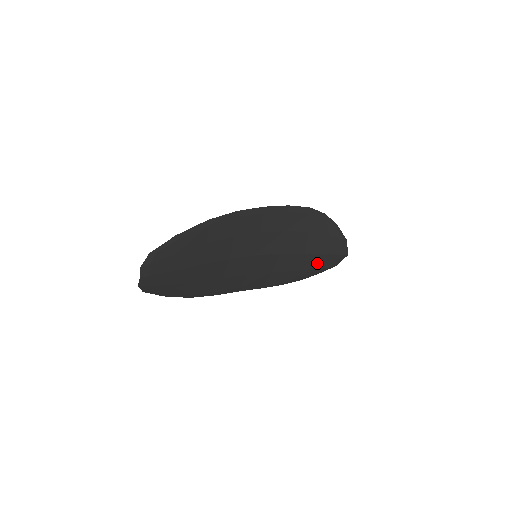
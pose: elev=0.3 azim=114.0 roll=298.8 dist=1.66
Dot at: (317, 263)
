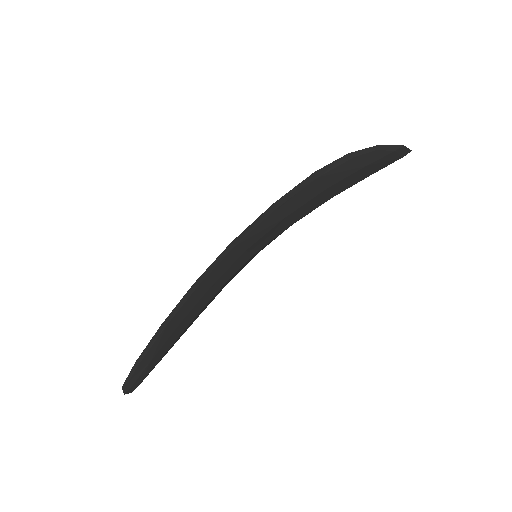
Dot at: occluded
